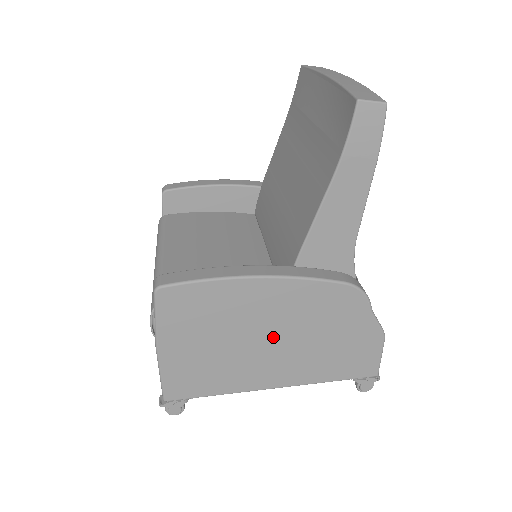
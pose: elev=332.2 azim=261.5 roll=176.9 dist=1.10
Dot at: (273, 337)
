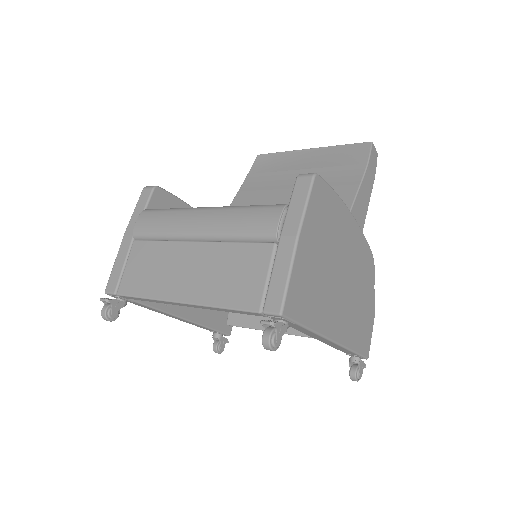
Dot at: (344, 276)
